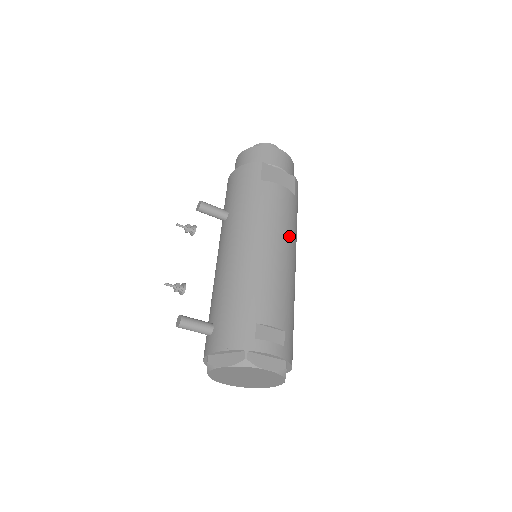
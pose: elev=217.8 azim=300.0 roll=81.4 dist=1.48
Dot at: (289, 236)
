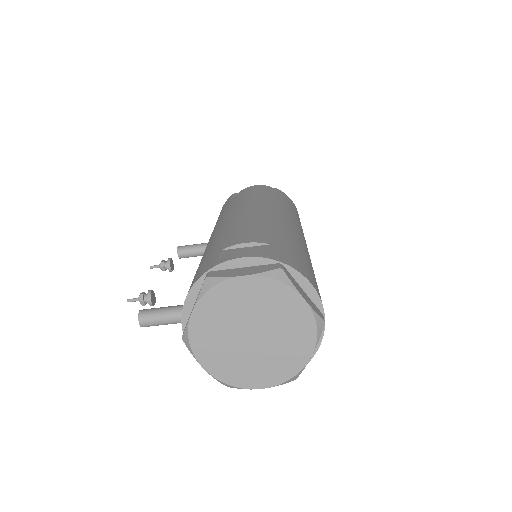
Dot at: (269, 205)
